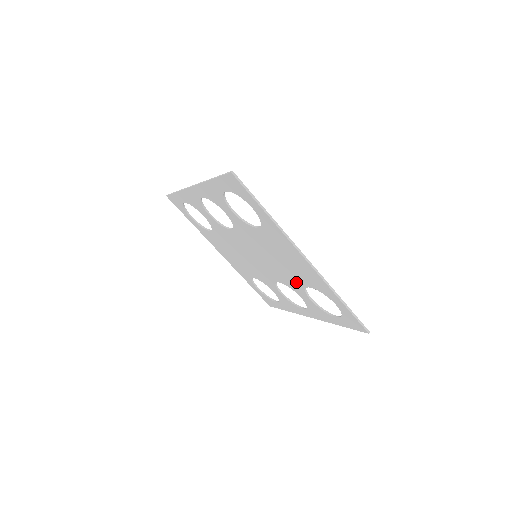
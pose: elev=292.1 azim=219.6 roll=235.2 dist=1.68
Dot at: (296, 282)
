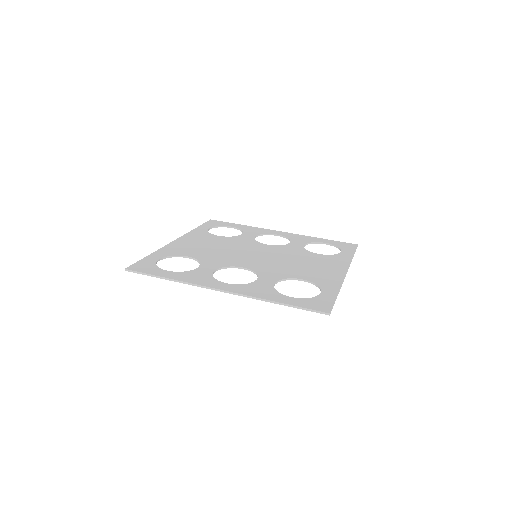
Dot at: occluded
